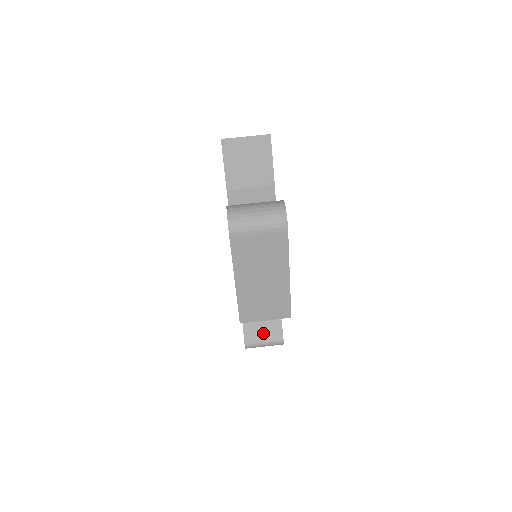
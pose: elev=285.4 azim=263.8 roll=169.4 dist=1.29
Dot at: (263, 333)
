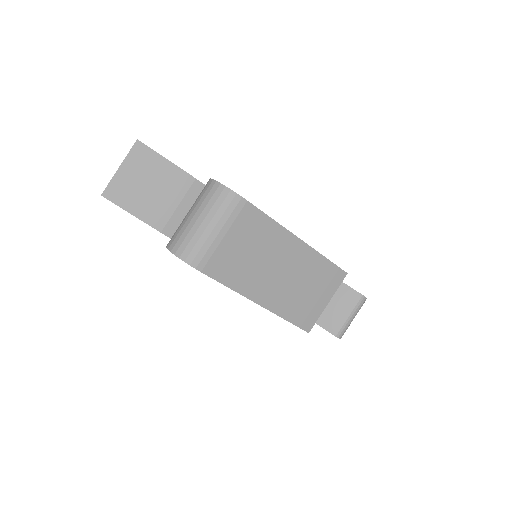
Dot at: (339, 310)
